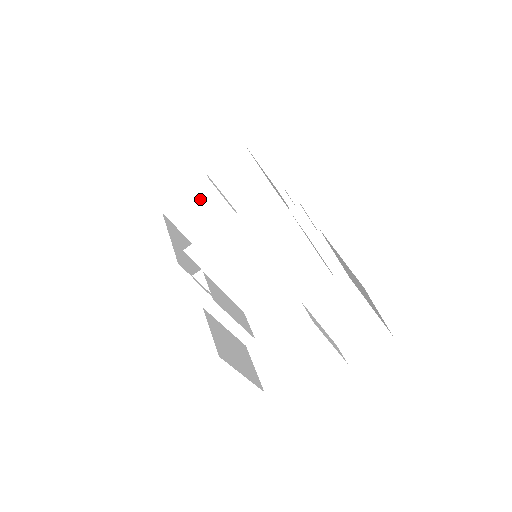
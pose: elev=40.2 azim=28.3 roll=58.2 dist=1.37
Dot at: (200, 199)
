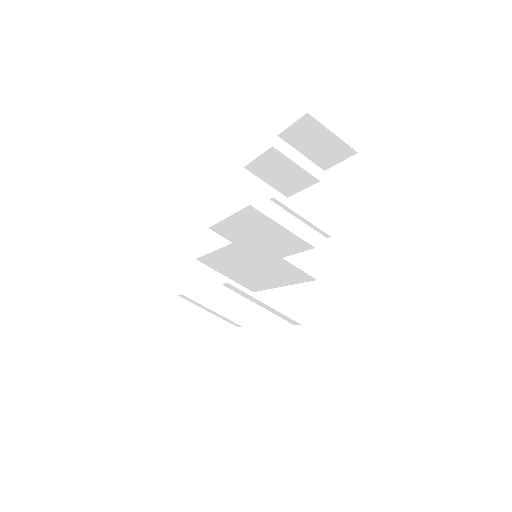
Dot at: (272, 161)
